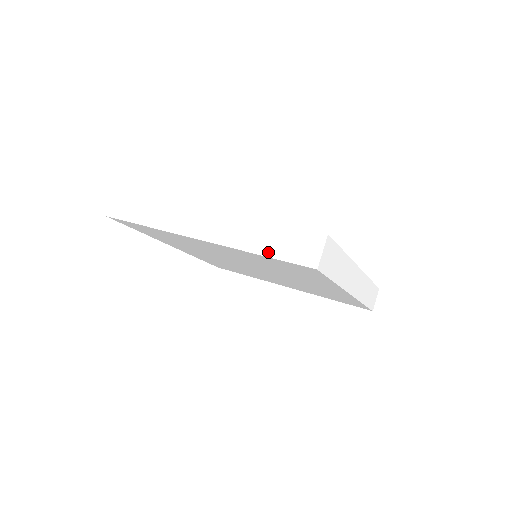
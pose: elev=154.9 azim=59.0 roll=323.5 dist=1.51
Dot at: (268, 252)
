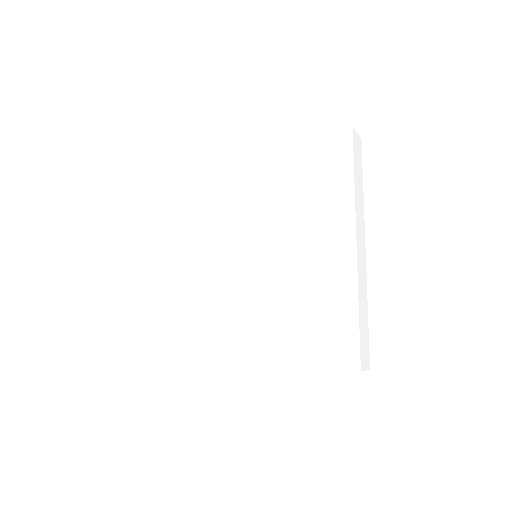
Dot at: (312, 138)
